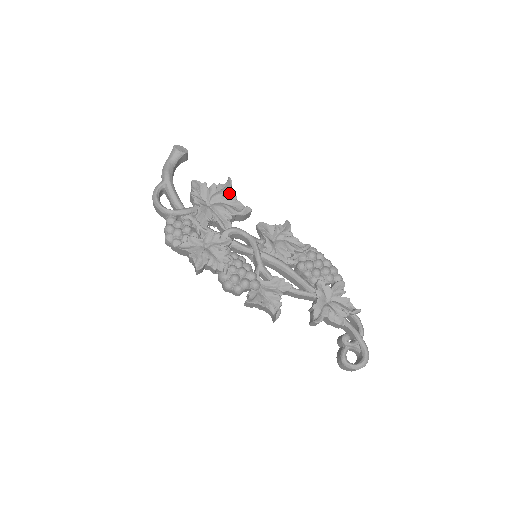
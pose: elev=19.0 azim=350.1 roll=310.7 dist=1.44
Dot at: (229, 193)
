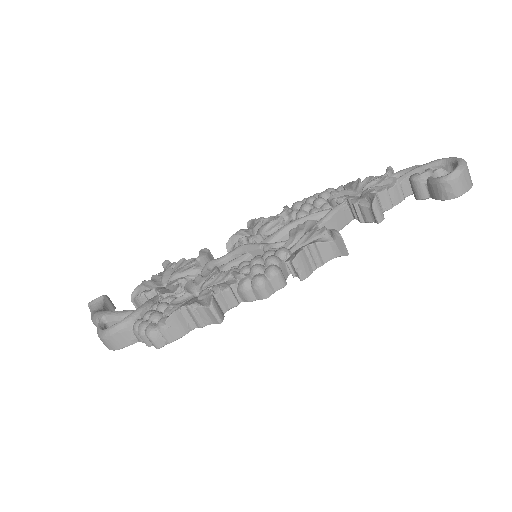
Dot at: (173, 263)
